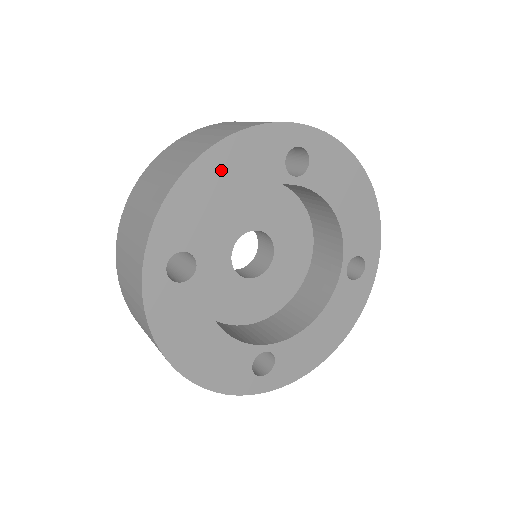
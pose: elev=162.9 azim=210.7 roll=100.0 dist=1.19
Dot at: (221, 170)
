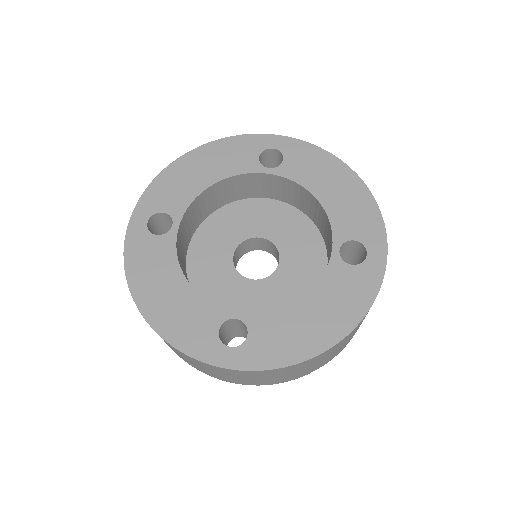
Dot at: (202, 162)
